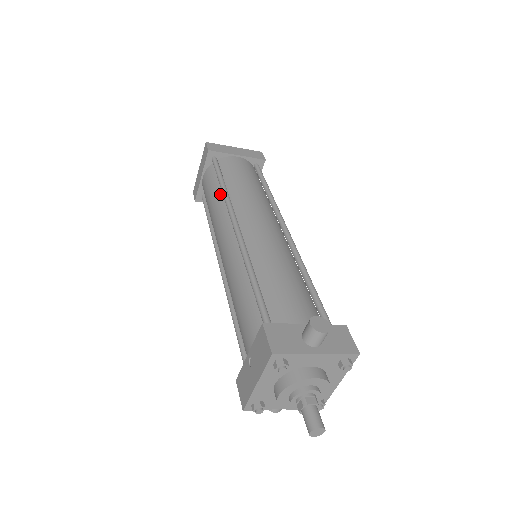
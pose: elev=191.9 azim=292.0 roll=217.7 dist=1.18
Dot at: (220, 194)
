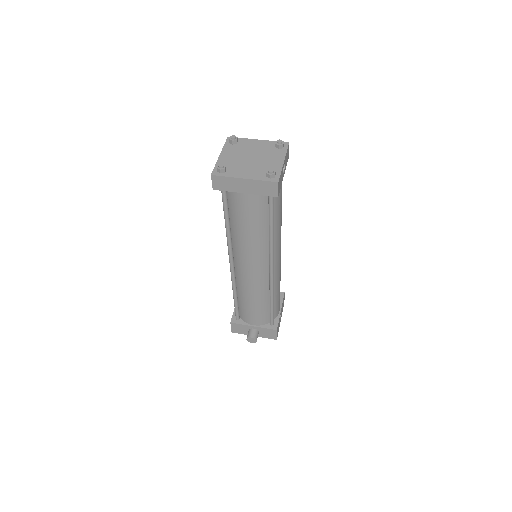
Dot at: occluded
